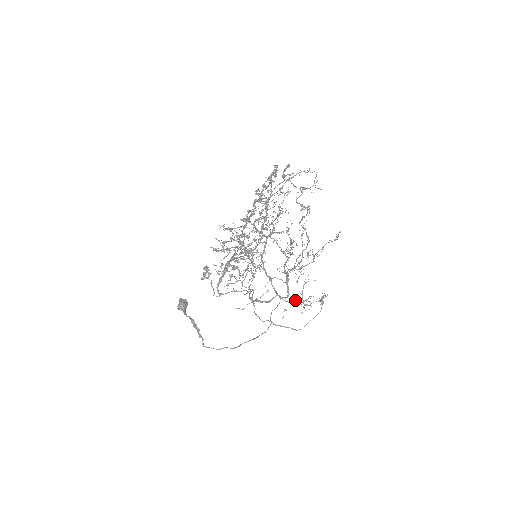
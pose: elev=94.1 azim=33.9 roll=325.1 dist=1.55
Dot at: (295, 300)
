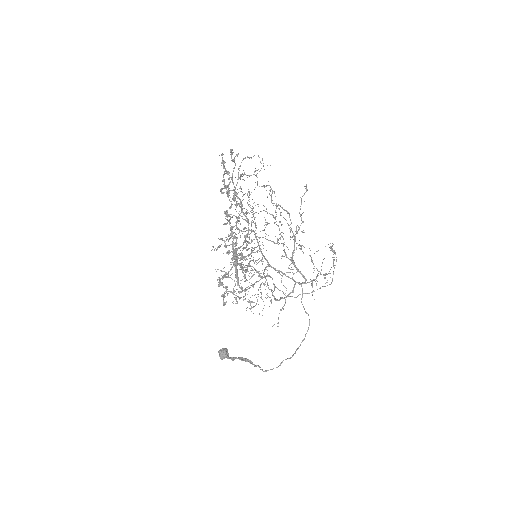
Dot at: (314, 280)
